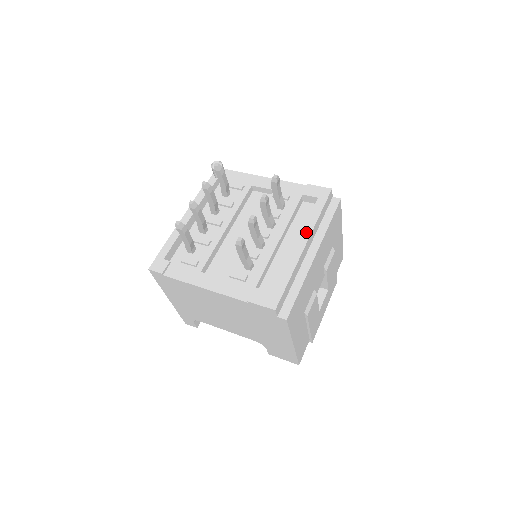
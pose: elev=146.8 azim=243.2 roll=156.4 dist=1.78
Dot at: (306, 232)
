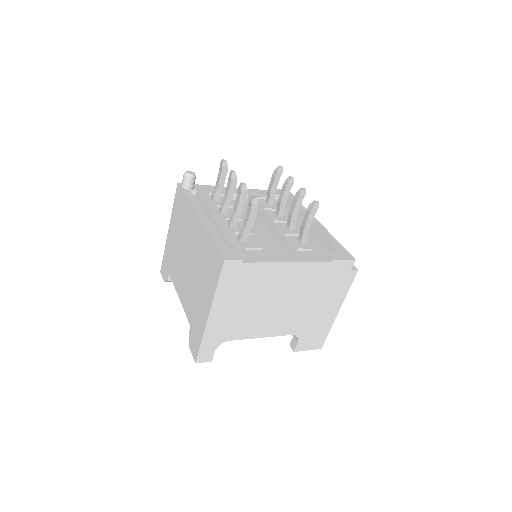
Dot at: occluded
